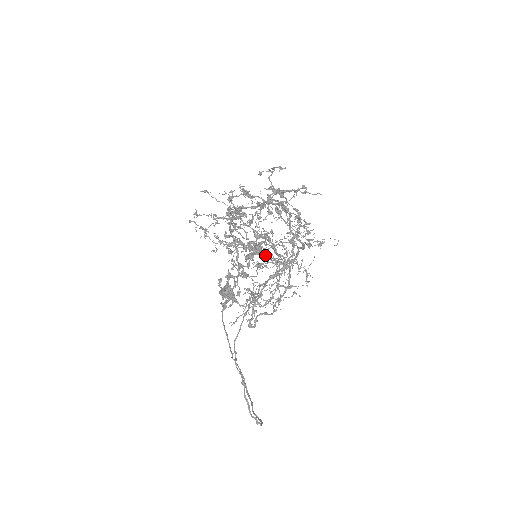
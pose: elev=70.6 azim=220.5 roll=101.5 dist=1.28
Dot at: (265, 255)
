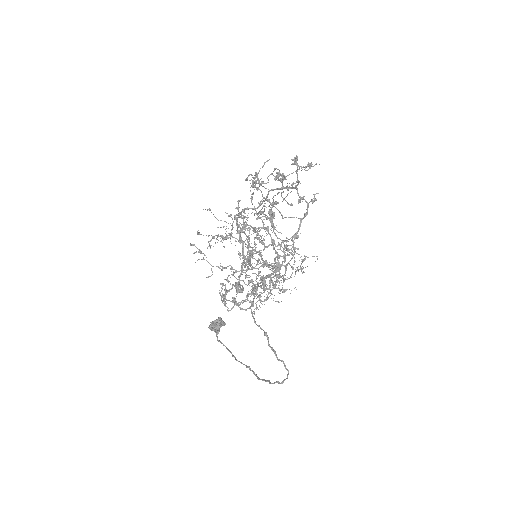
Dot at: occluded
